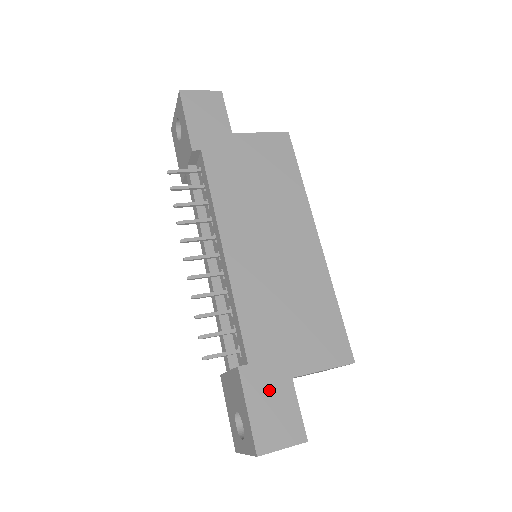
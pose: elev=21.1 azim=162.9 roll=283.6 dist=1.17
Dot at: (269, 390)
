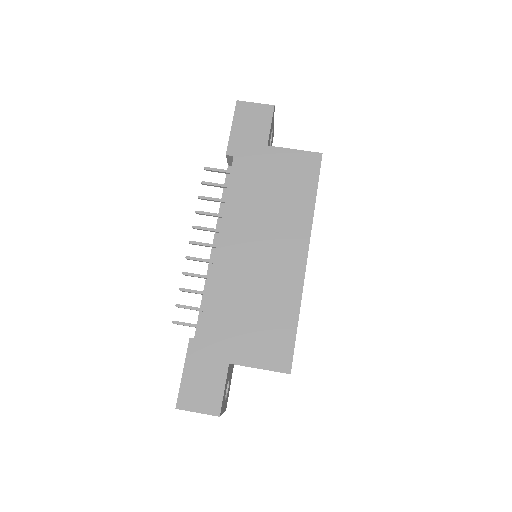
Dot at: (206, 365)
